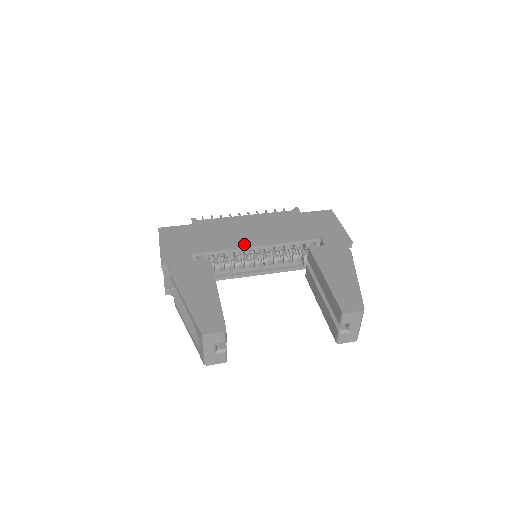
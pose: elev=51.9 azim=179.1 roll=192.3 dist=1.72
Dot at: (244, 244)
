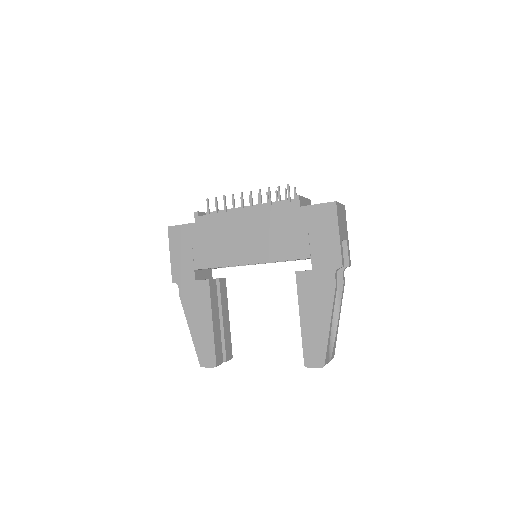
Dot at: (237, 260)
